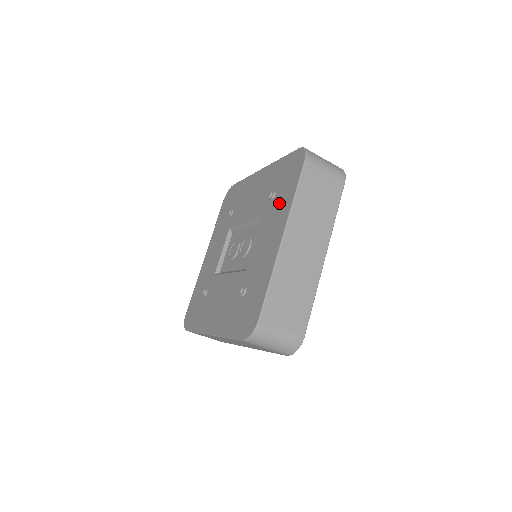
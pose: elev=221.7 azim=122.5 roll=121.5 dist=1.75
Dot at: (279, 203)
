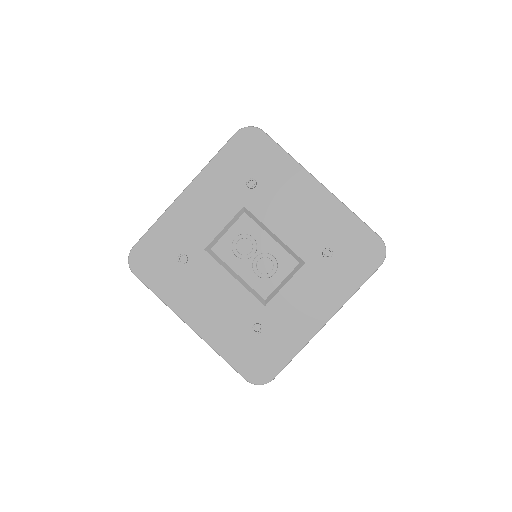
Dot at: (334, 277)
